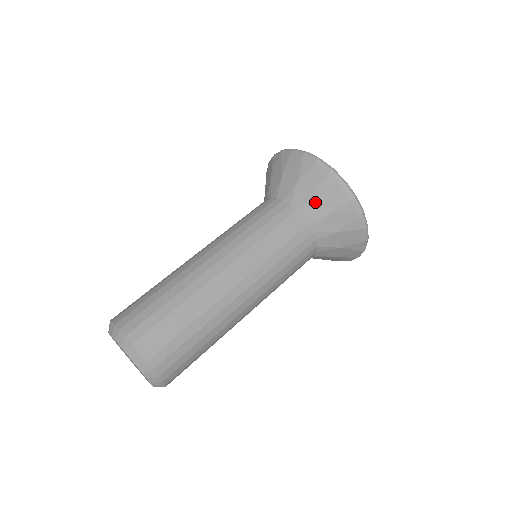
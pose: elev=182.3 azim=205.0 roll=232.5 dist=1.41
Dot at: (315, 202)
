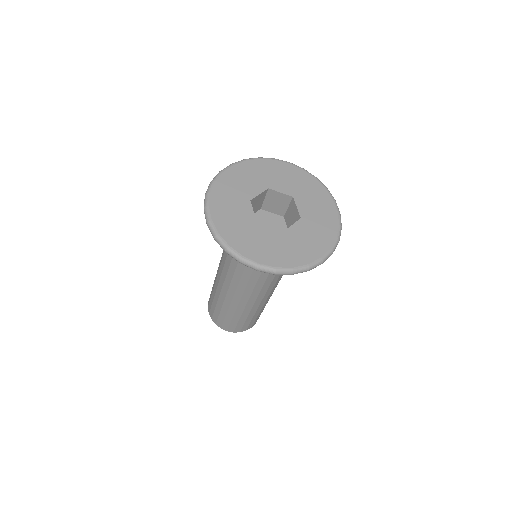
Dot at: occluded
